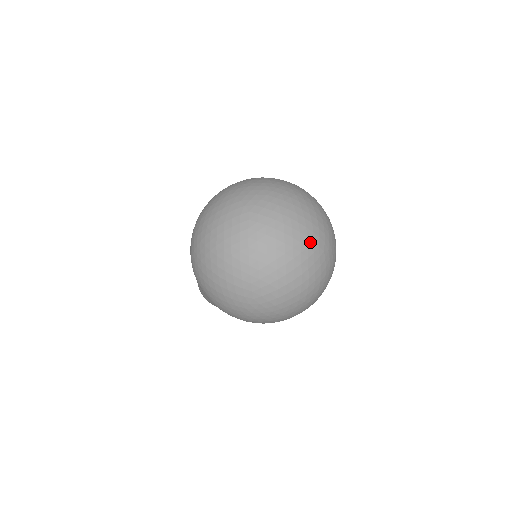
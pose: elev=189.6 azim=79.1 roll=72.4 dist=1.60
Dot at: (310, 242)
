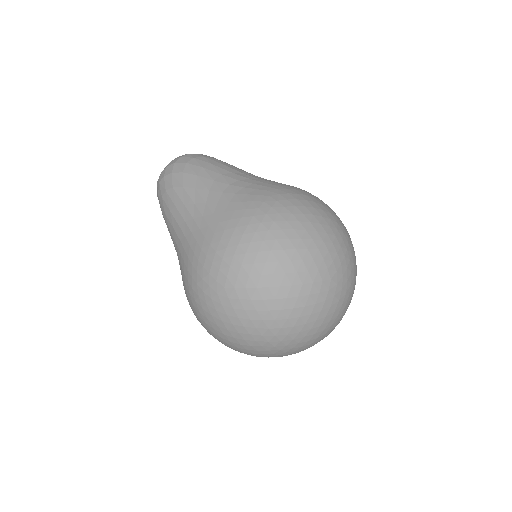
Dot at: occluded
